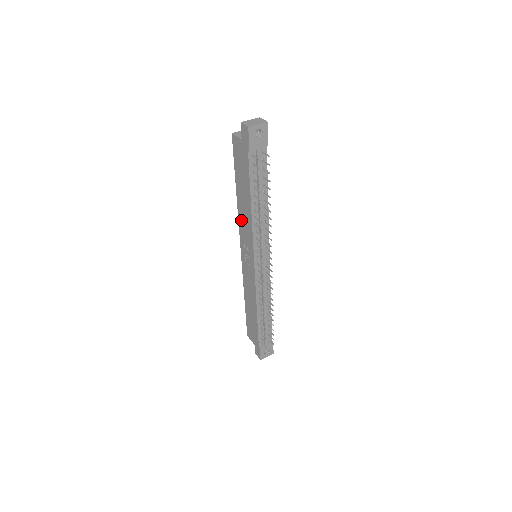
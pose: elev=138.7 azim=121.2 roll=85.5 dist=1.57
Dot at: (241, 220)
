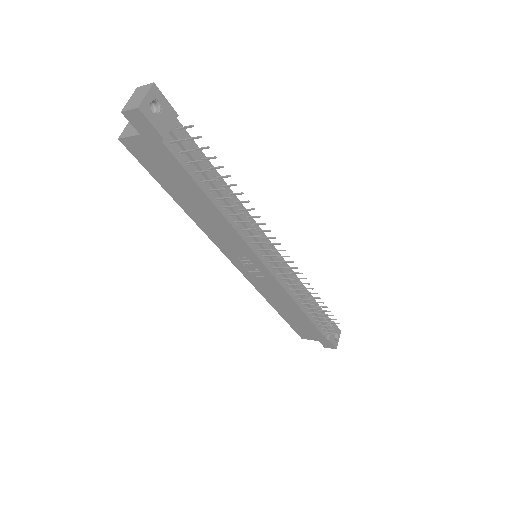
Dot at: (211, 233)
